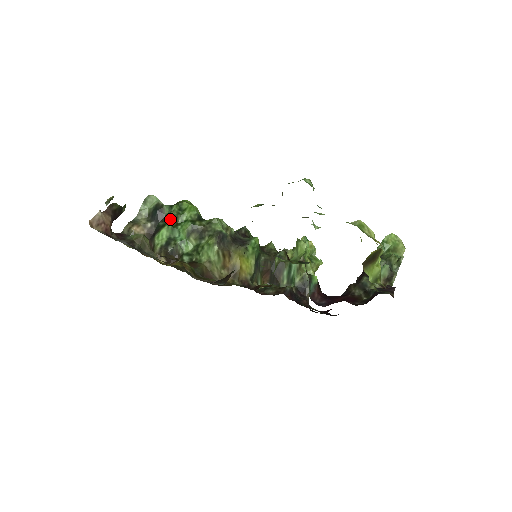
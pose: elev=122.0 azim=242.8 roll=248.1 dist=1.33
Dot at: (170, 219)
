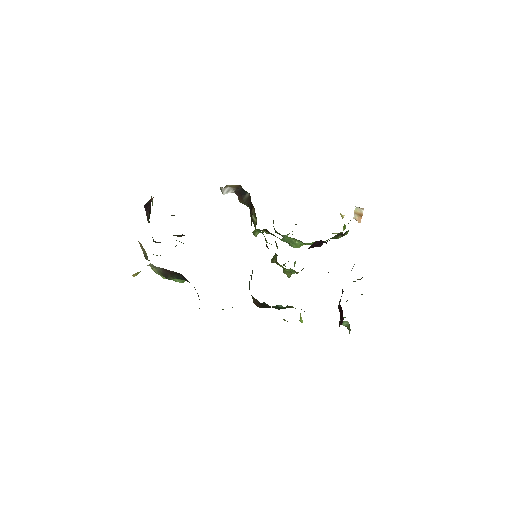
Dot at: occluded
